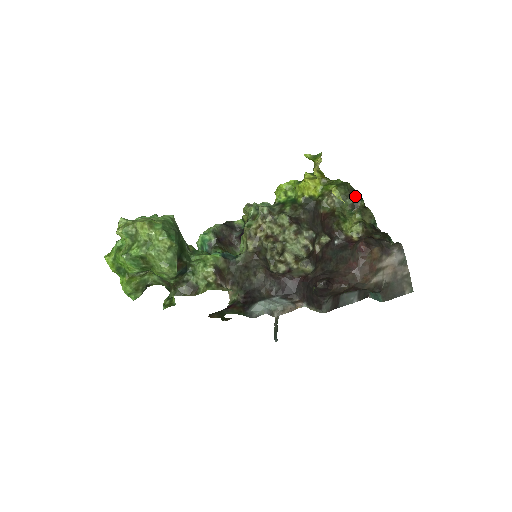
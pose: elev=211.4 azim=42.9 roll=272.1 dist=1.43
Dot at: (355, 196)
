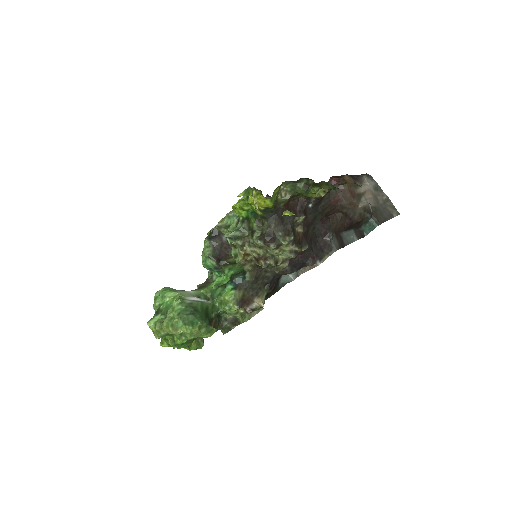
Dot at: (302, 179)
